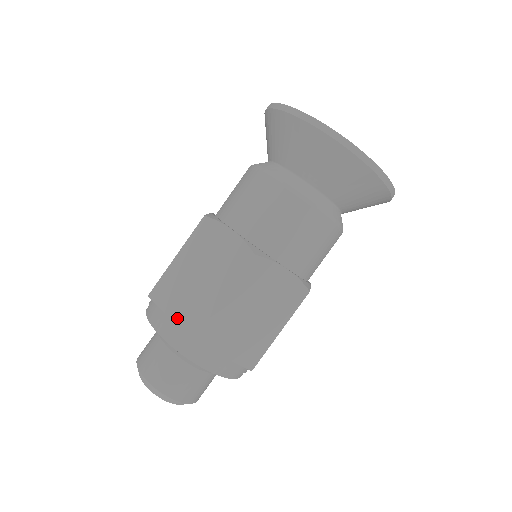
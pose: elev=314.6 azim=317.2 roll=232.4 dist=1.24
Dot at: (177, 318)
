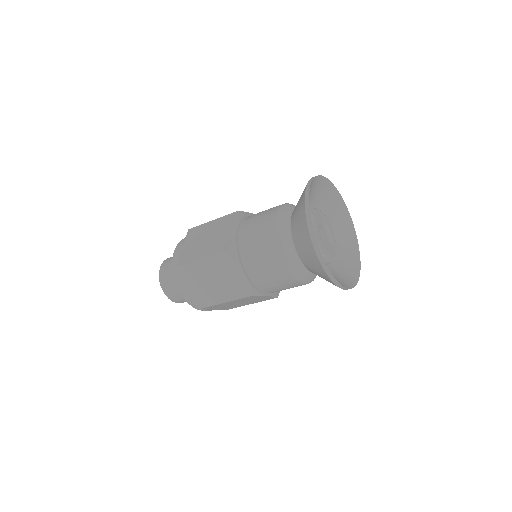
Dot at: (193, 292)
